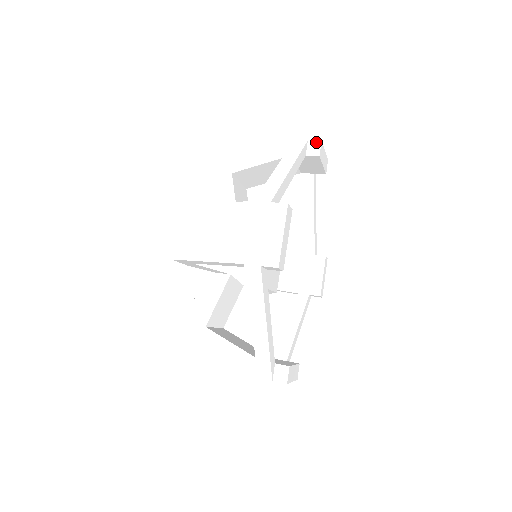
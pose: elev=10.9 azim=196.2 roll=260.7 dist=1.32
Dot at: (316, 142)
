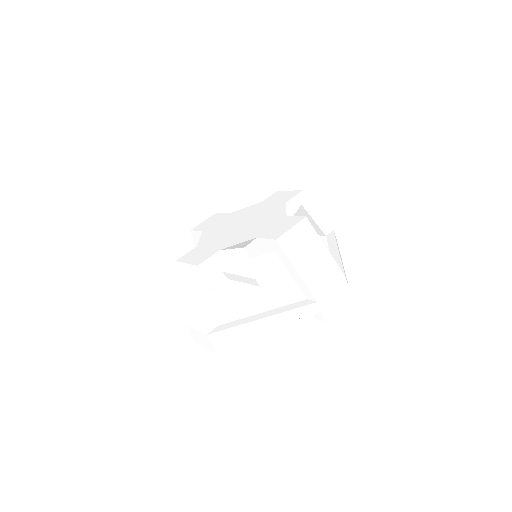
Dot at: occluded
